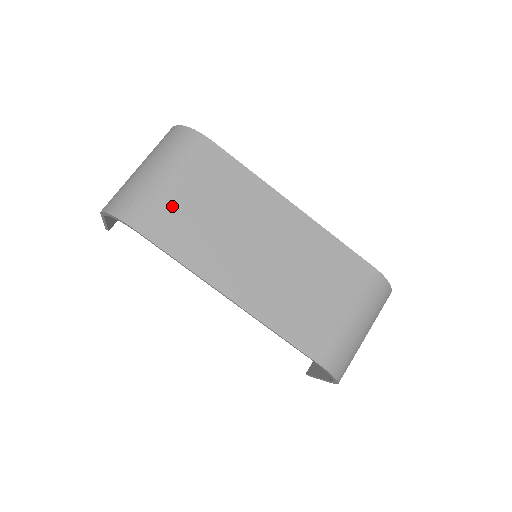
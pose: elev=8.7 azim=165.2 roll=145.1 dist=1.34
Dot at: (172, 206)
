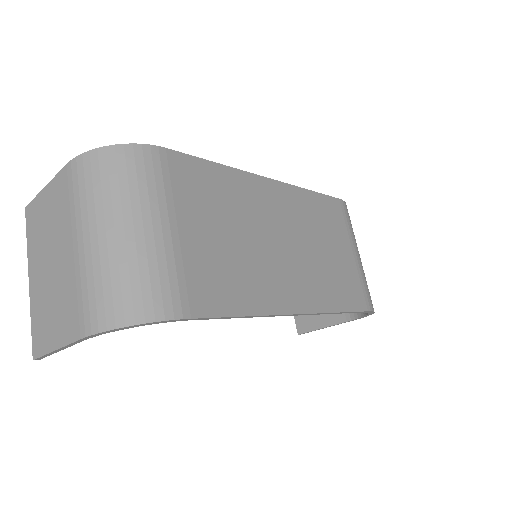
Dot at: (193, 258)
